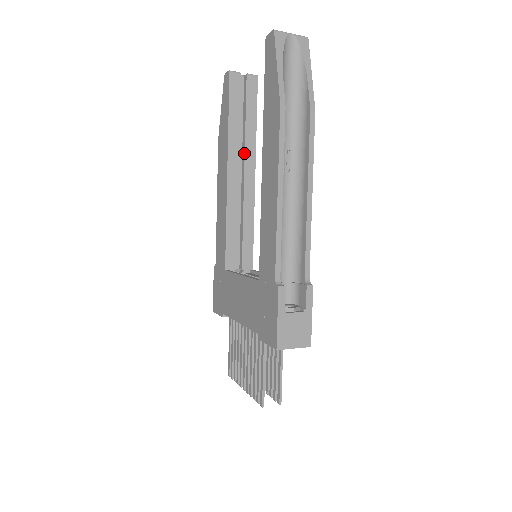
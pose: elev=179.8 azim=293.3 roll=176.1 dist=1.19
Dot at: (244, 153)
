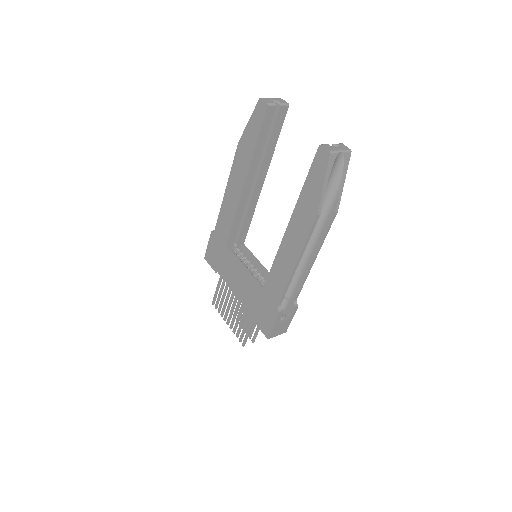
Dot at: (260, 168)
